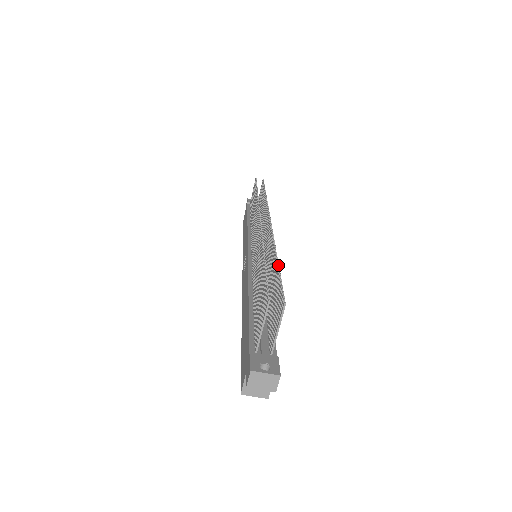
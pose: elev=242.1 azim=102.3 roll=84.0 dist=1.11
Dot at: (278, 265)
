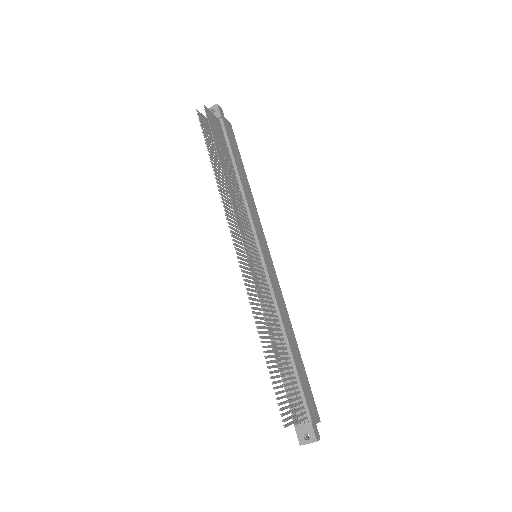
Dot at: occluded
